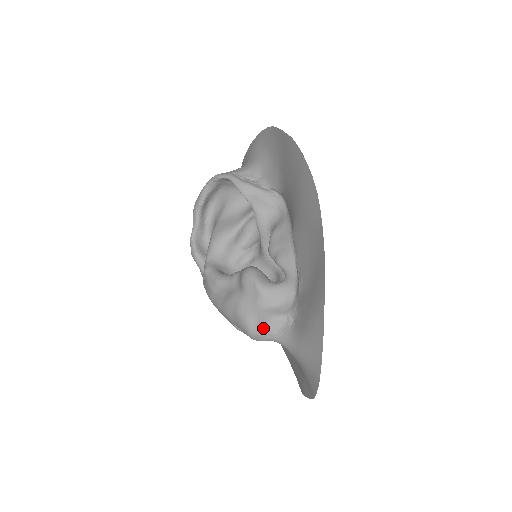
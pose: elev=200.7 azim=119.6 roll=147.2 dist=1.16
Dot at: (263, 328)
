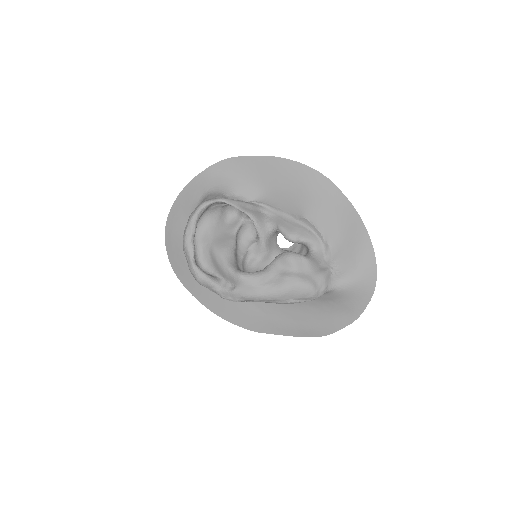
Dot at: (323, 284)
